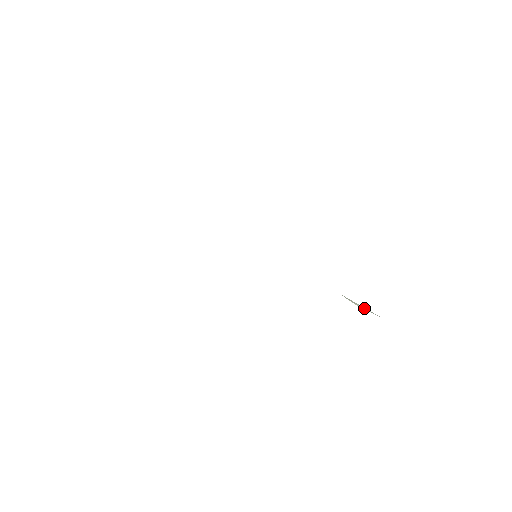
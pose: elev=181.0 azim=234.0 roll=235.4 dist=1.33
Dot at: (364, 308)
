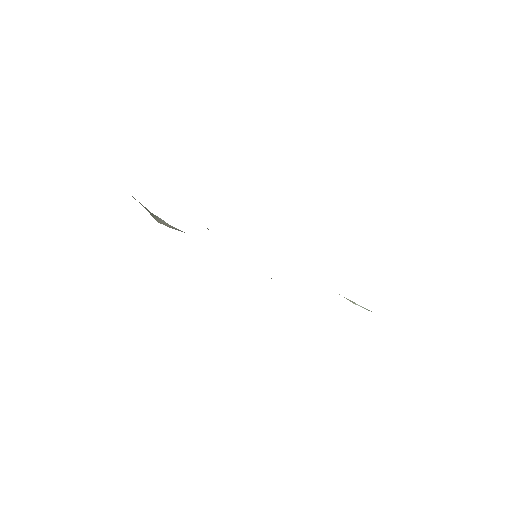
Dot at: occluded
